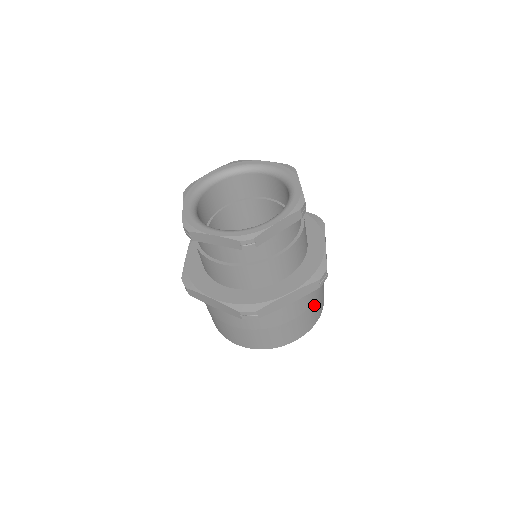
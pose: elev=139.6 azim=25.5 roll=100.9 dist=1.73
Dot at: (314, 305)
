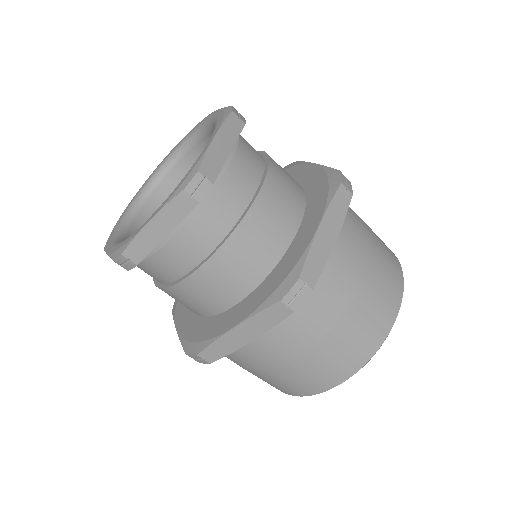
Dot at: (338, 333)
